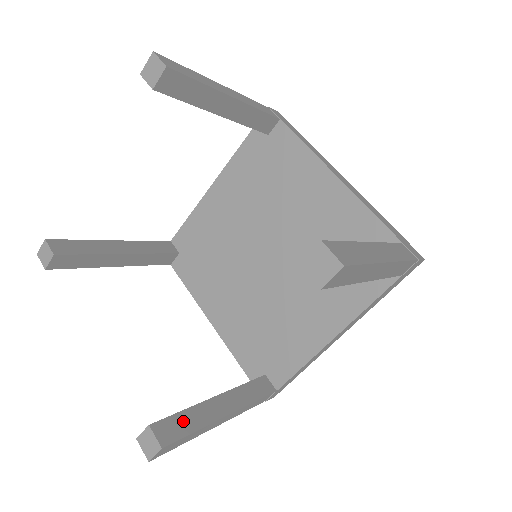
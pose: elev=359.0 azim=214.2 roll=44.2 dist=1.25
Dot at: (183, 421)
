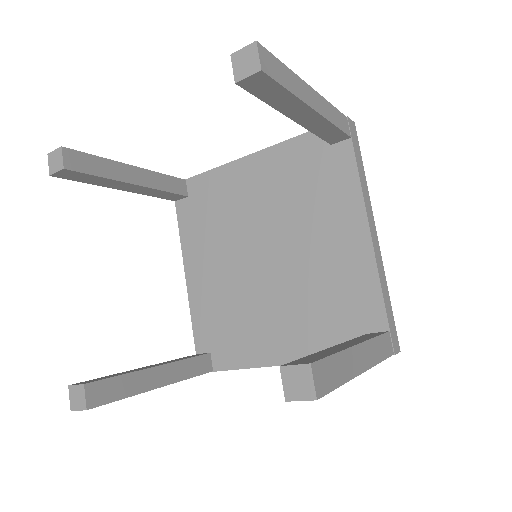
Dot at: (314, 356)
